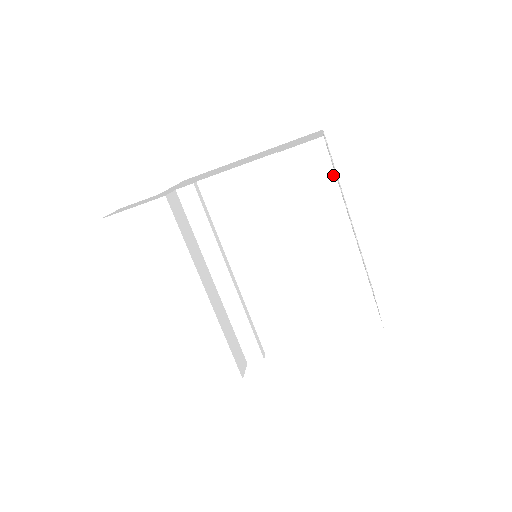
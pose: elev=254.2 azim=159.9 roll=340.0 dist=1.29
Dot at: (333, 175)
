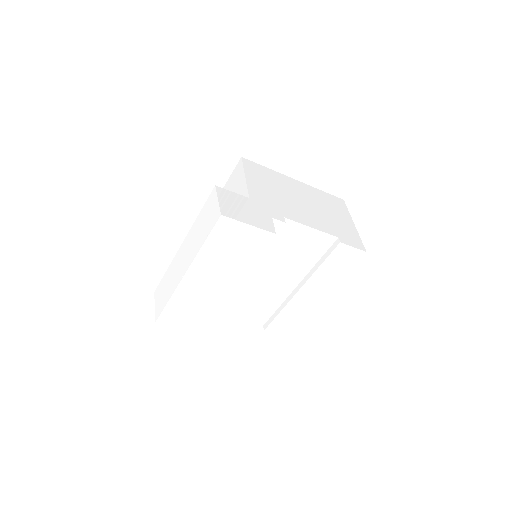
Dot at: (349, 269)
